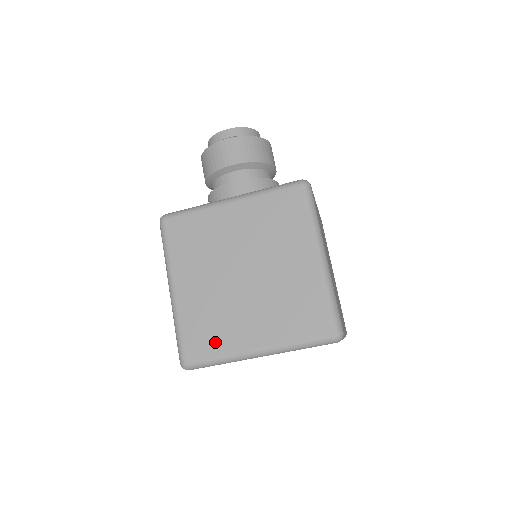
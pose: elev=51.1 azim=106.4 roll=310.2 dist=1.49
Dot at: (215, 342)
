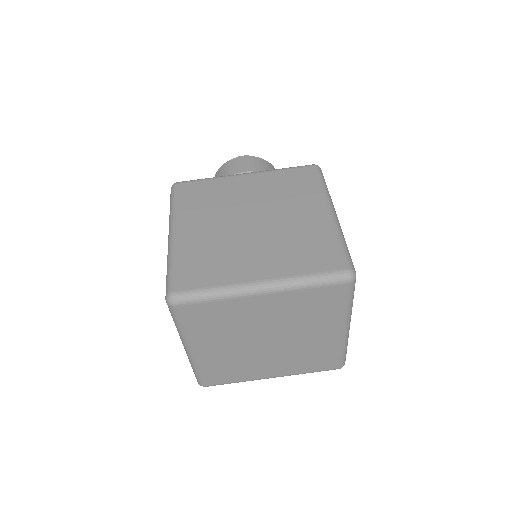
Dot at: (212, 274)
